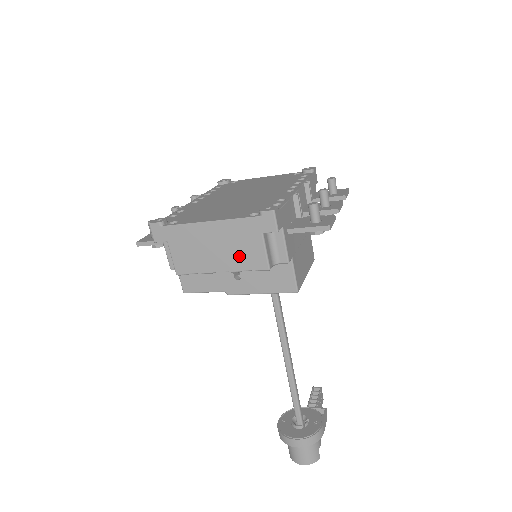
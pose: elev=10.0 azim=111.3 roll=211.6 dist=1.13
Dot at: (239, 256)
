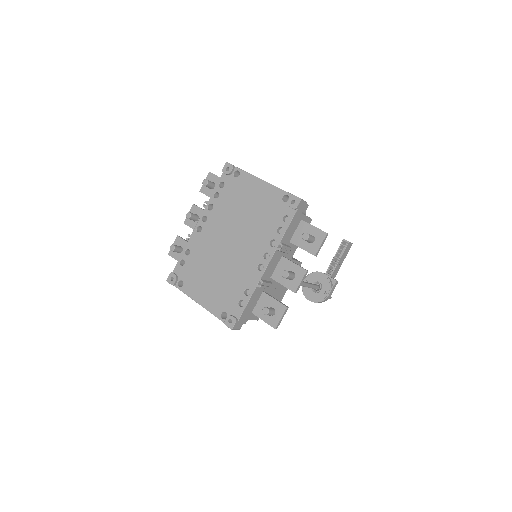
Dot at: occluded
